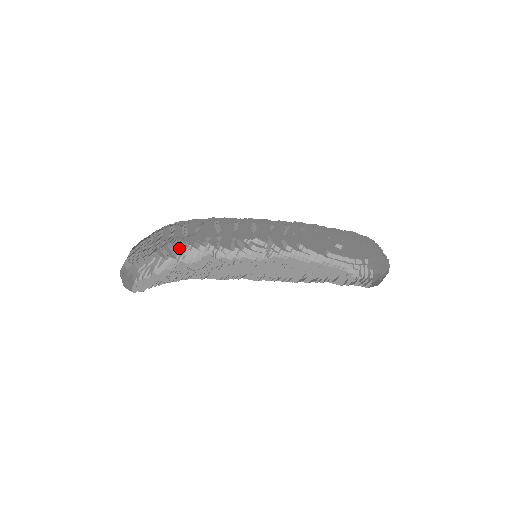
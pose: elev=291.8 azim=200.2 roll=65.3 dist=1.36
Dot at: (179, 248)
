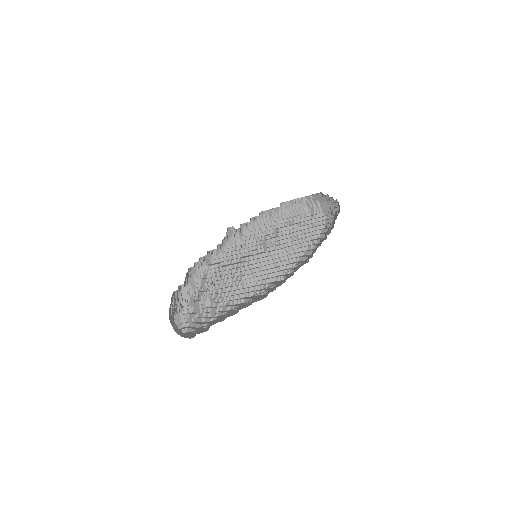
Dot at: (185, 277)
